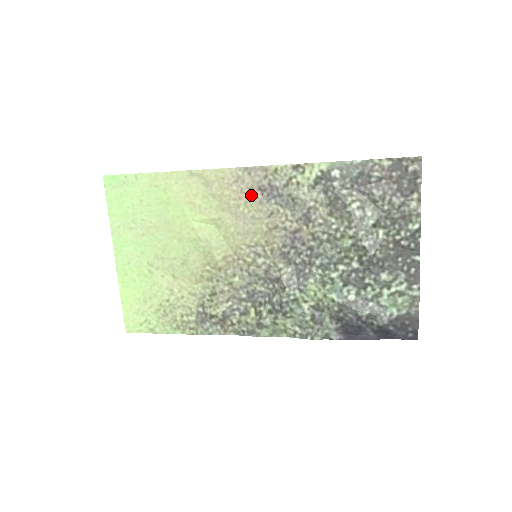
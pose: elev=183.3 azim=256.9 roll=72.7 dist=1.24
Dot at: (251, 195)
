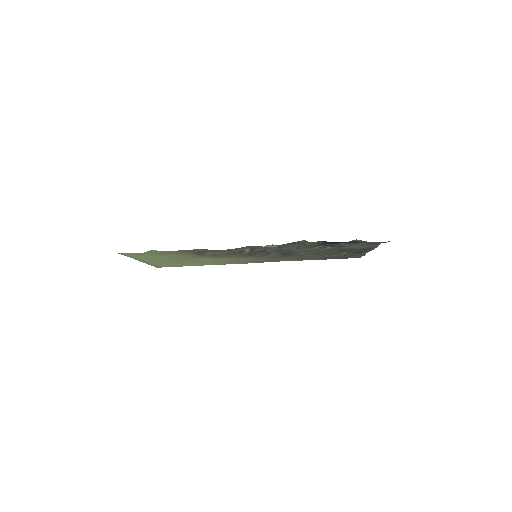
Dot at: (257, 261)
